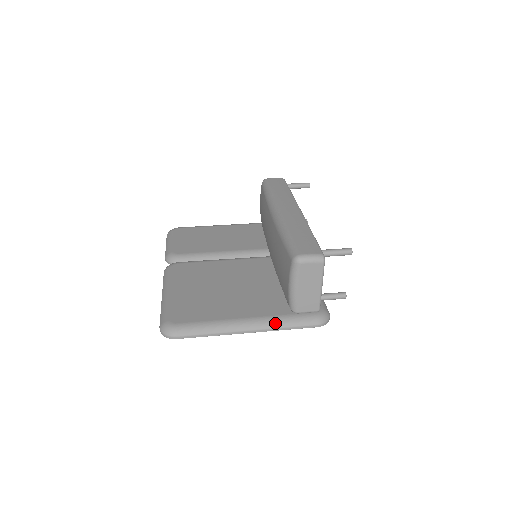
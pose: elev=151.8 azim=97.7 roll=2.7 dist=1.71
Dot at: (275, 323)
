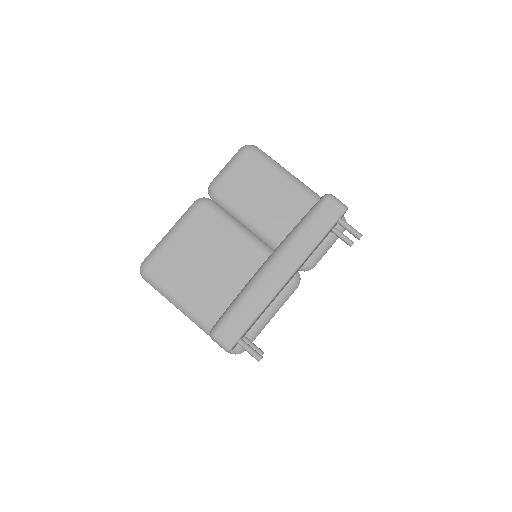
Dot at: (202, 327)
